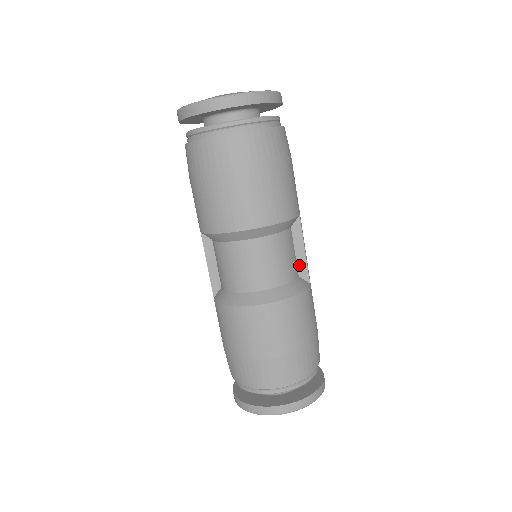
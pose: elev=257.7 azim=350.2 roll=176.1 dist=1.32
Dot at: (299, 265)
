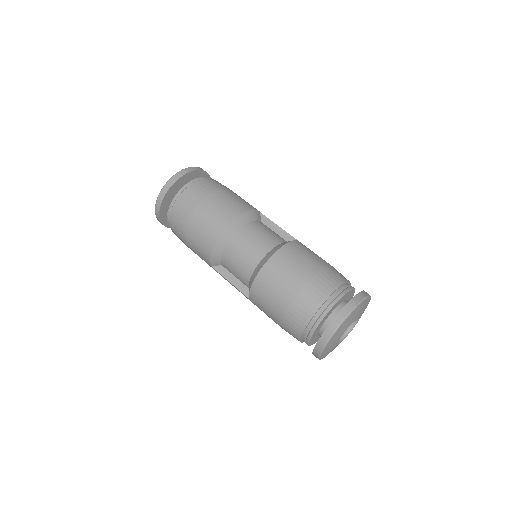
Dot at: (283, 237)
